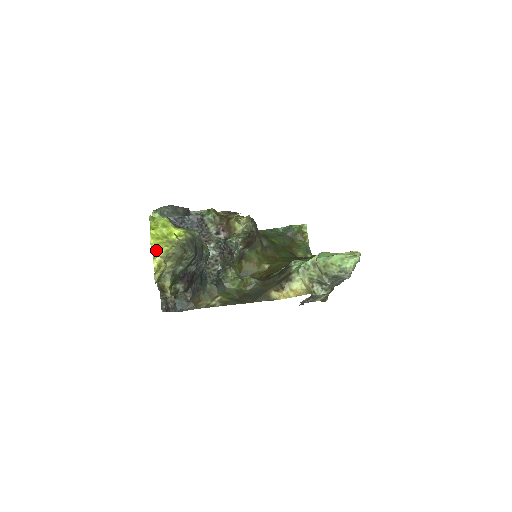
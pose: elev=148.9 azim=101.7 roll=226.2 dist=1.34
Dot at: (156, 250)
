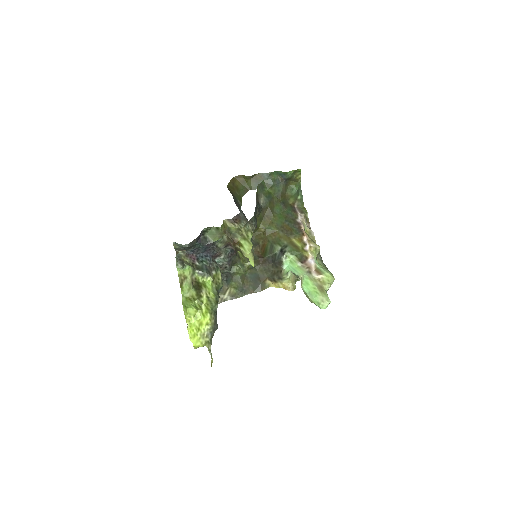
Dot at: (195, 347)
